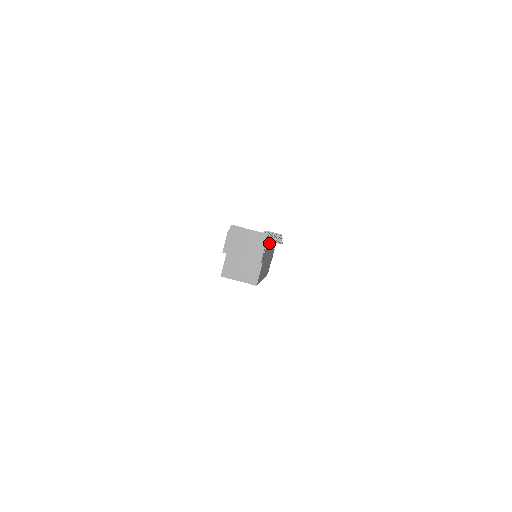
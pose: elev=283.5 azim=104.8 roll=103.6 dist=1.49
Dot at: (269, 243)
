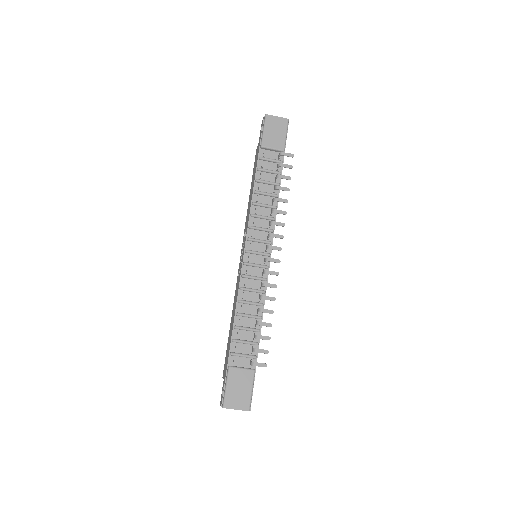
Dot at: occluded
